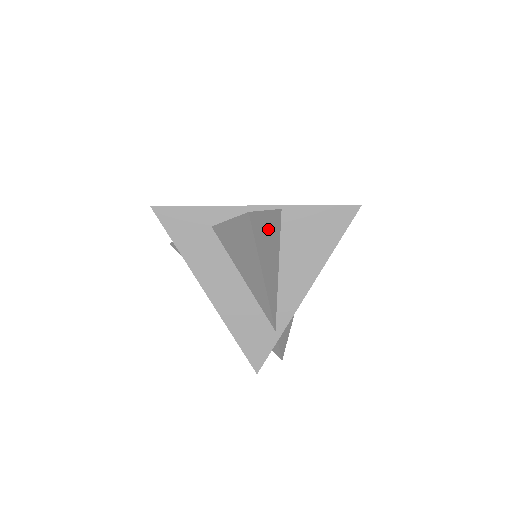
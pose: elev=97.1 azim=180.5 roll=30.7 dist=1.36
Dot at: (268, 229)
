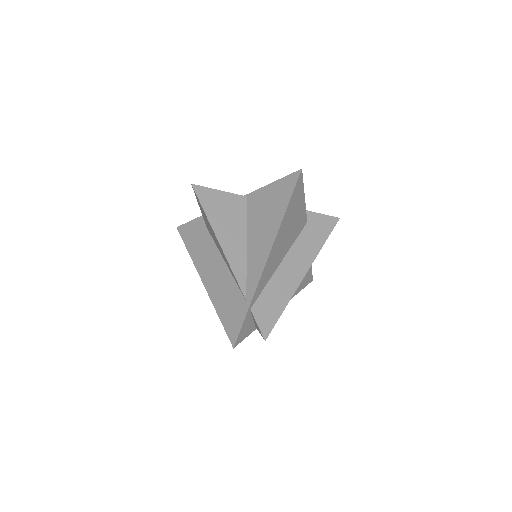
Dot at: (224, 205)
